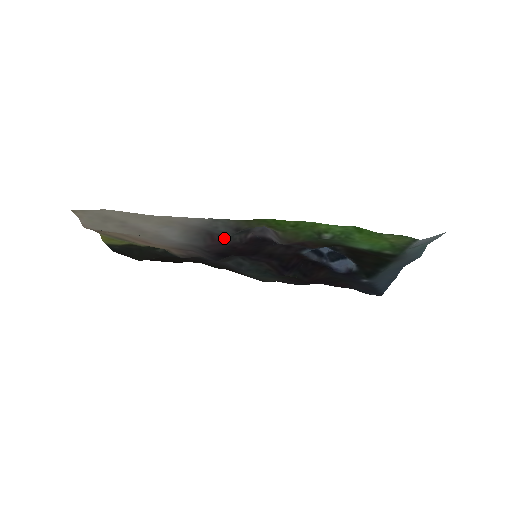
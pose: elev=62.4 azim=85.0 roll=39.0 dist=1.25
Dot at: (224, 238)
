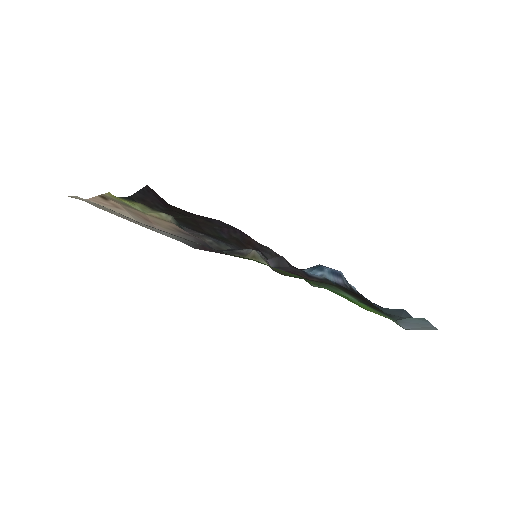
Dot at: (215, 251)
